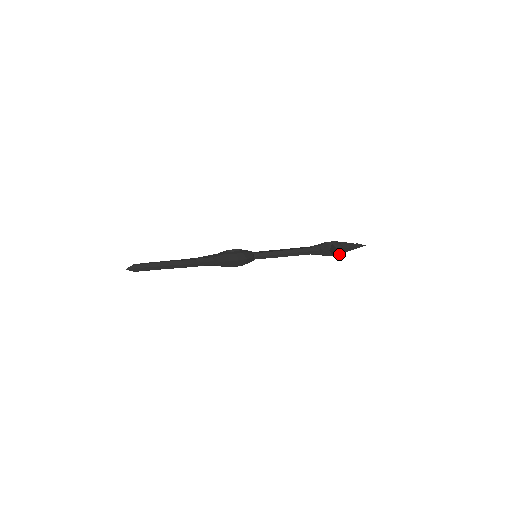
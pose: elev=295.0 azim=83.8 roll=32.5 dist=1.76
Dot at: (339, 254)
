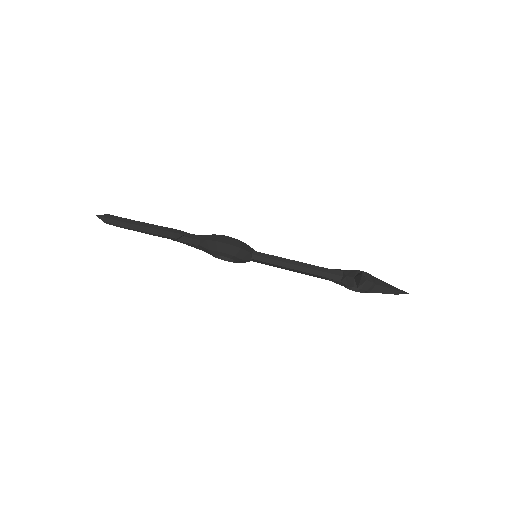
Dot at: (367, 291)
